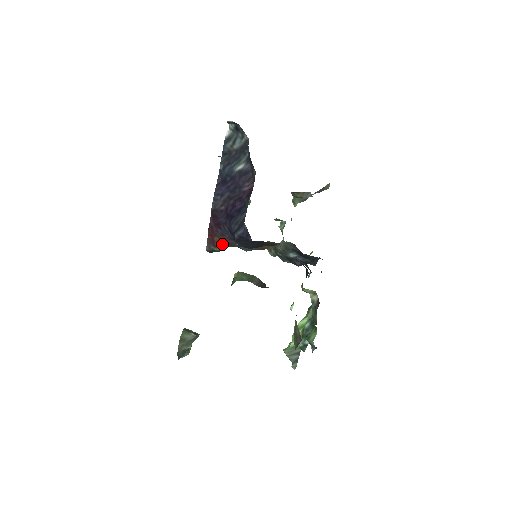
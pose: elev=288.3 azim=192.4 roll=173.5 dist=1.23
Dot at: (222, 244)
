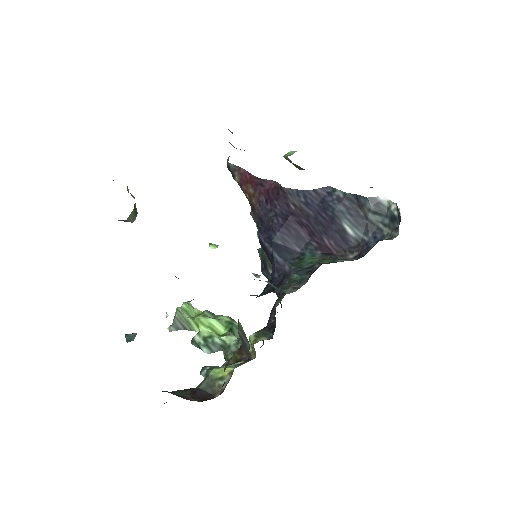
Dot at: (247, 195)
